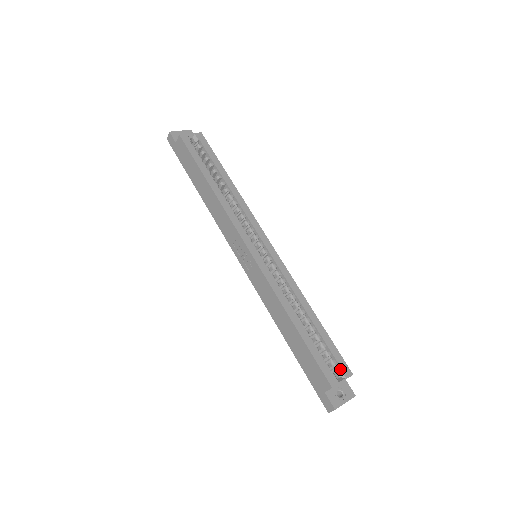
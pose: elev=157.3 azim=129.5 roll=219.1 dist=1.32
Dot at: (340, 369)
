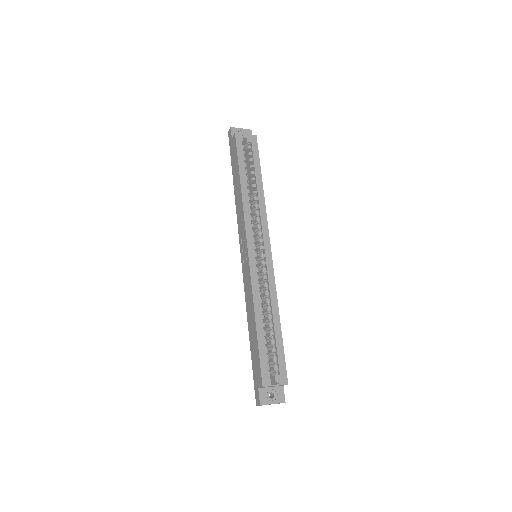
Dot at: (278, 375)
